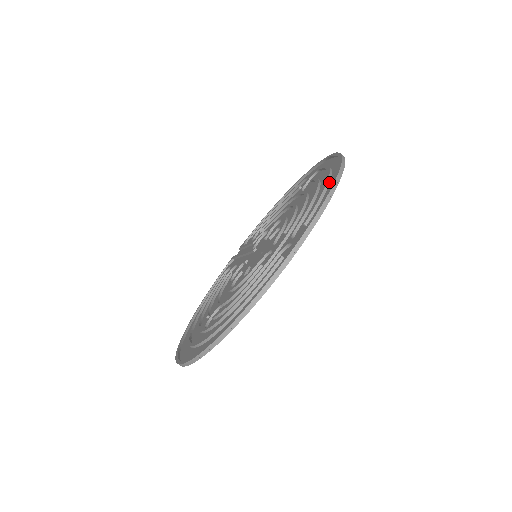
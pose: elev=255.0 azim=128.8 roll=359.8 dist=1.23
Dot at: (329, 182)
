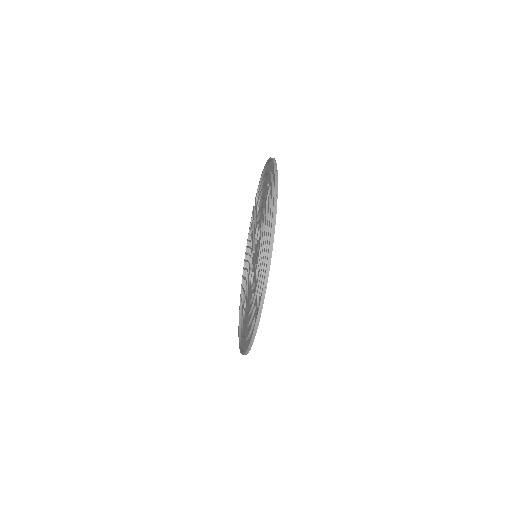
Dot at: occluded
